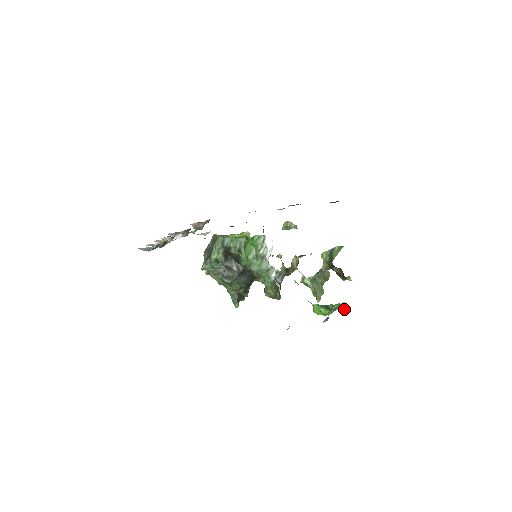
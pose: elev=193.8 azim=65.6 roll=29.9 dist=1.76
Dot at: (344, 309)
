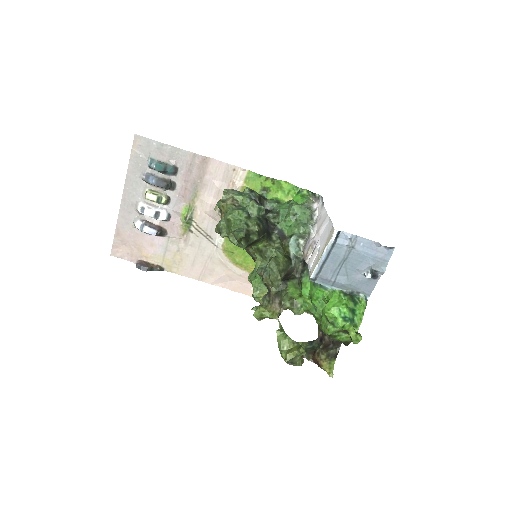
Dot at: (358, 334)
